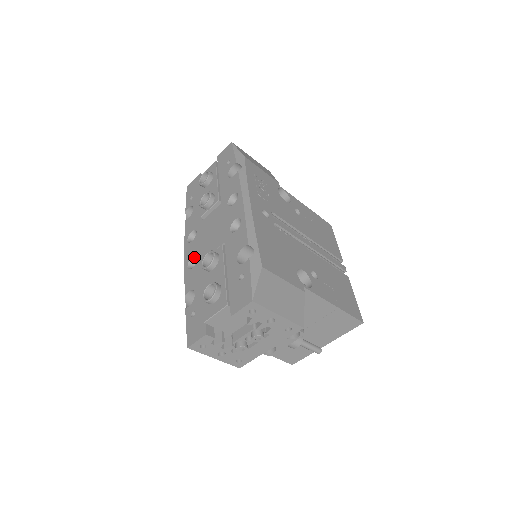
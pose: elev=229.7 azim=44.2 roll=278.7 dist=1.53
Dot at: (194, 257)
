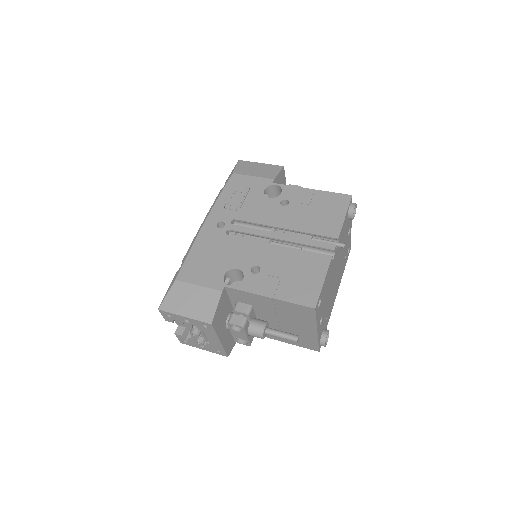
Dot at: occluded
